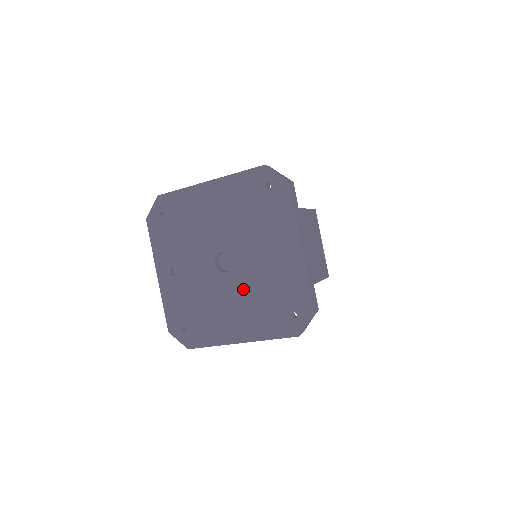
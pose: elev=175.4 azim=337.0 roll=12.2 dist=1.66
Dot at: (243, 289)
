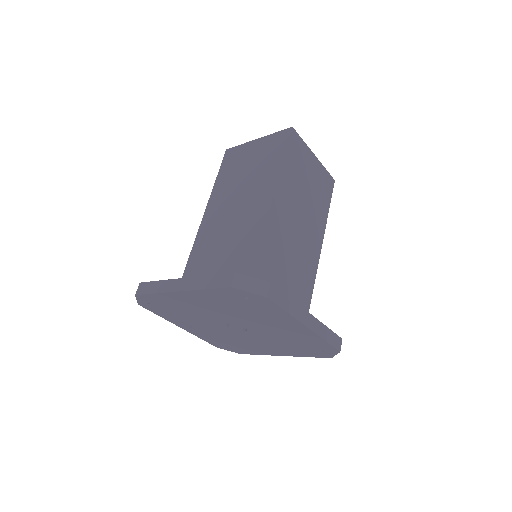
Dot at: (266, 339)
